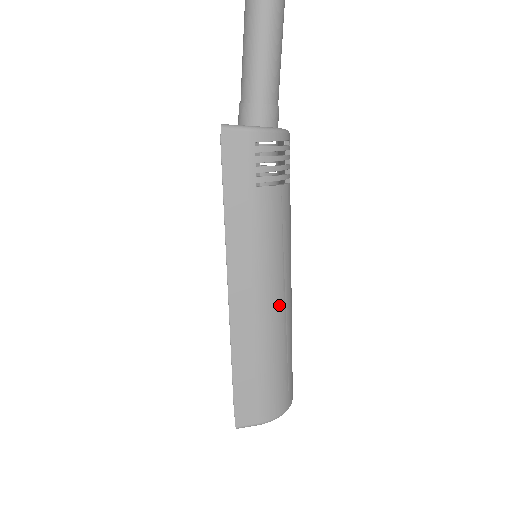
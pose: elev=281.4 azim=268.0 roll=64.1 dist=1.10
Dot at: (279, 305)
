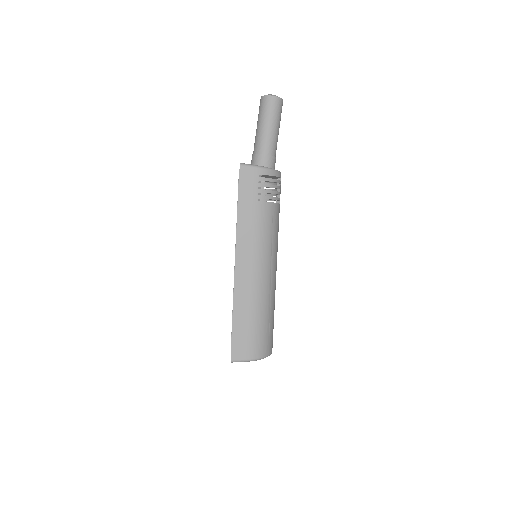
Dot at: (266, 279)
